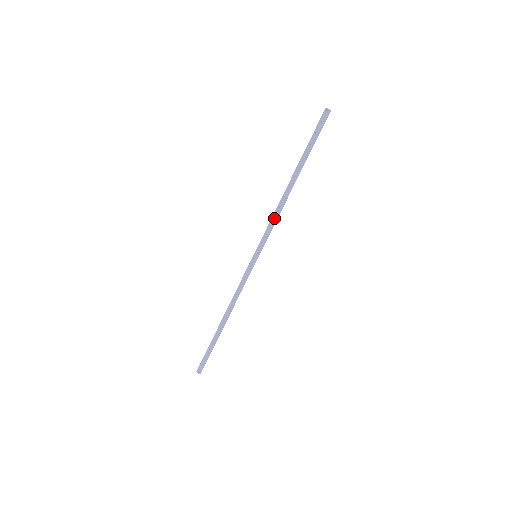
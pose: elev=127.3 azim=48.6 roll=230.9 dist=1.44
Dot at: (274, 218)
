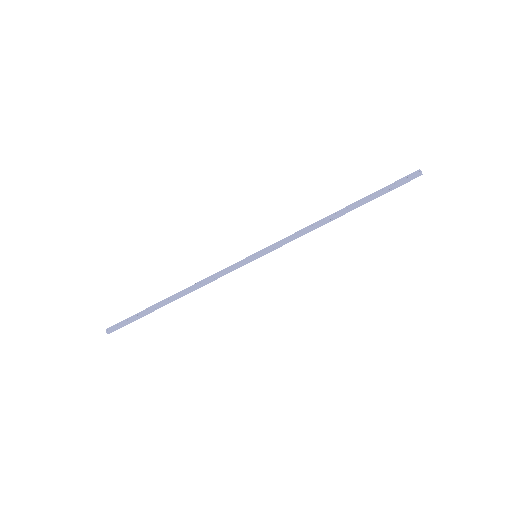
Dot at: (300, 233)
